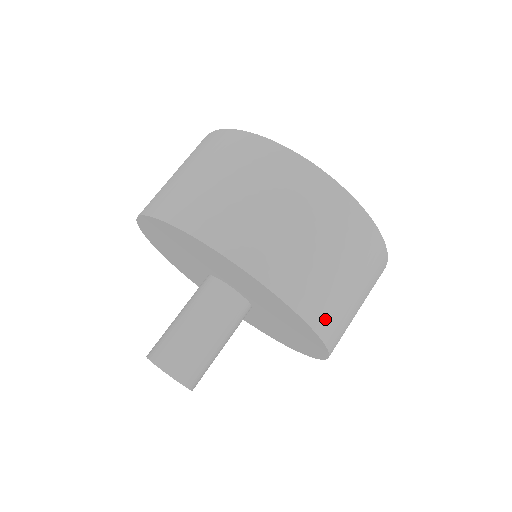
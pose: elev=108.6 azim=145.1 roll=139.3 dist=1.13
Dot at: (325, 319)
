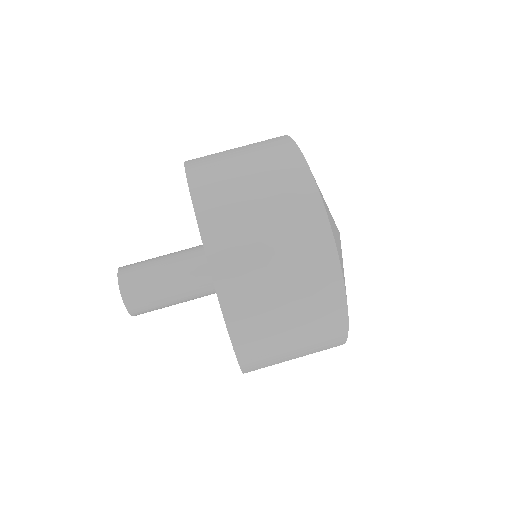
Dot at: (255, 366)
